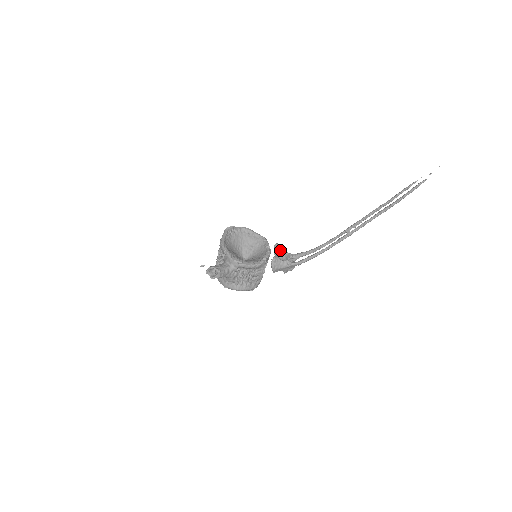
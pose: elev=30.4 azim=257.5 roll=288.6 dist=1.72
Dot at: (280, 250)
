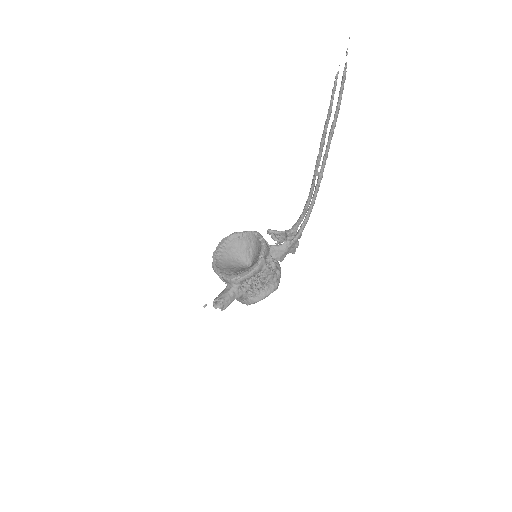
Dot at: (275, 234)
